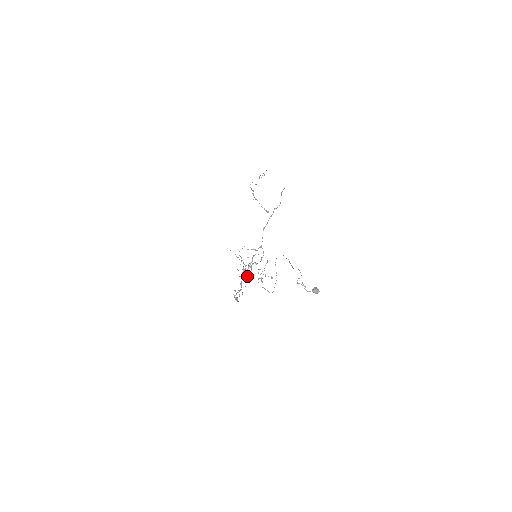
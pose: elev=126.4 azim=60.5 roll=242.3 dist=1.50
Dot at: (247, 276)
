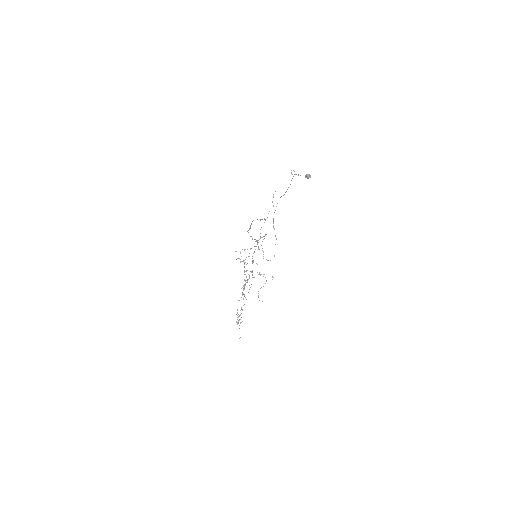
Dot at: (249, 277)
